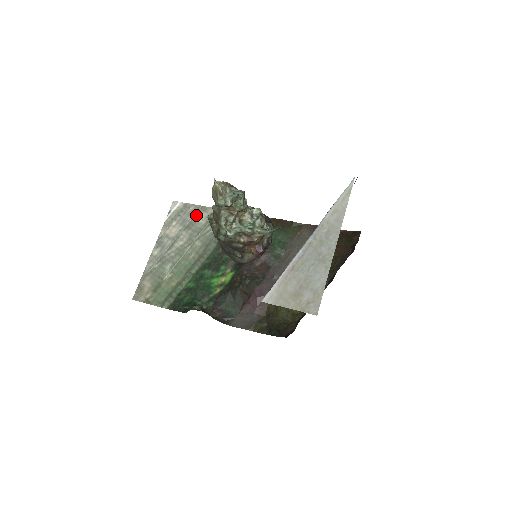
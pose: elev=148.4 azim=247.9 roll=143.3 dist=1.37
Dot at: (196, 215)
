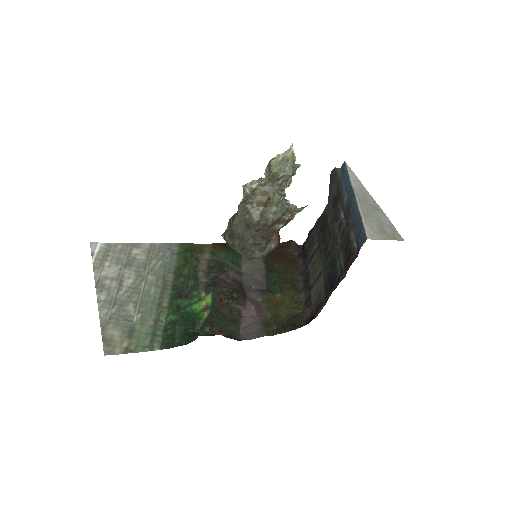
Dot at: (130, 252)
